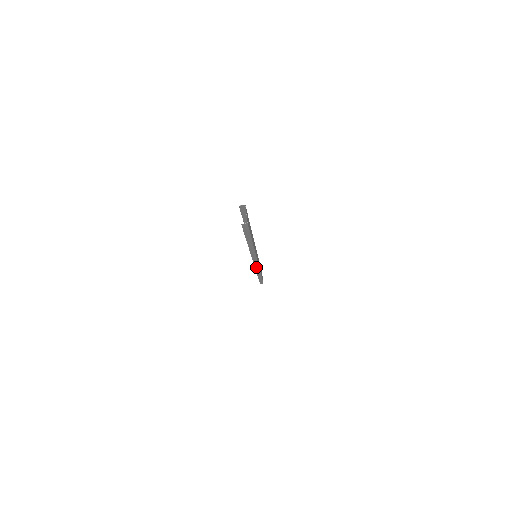
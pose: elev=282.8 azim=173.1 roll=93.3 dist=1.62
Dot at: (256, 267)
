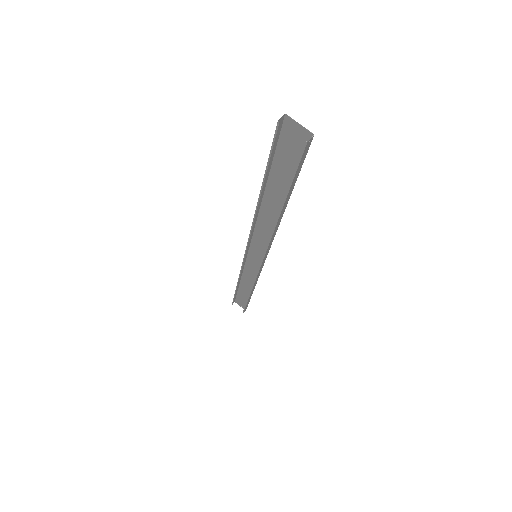
Dot at: (257, 276)
